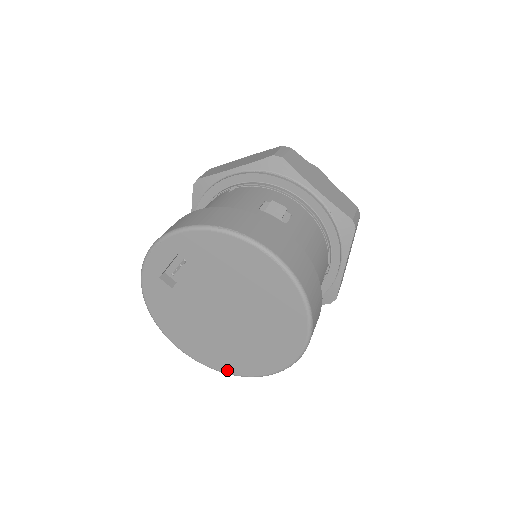
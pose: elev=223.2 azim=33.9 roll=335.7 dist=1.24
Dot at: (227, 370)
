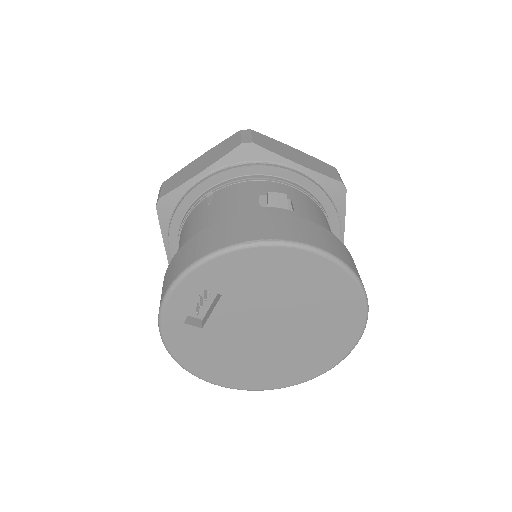
Dot at: (282, 385)
